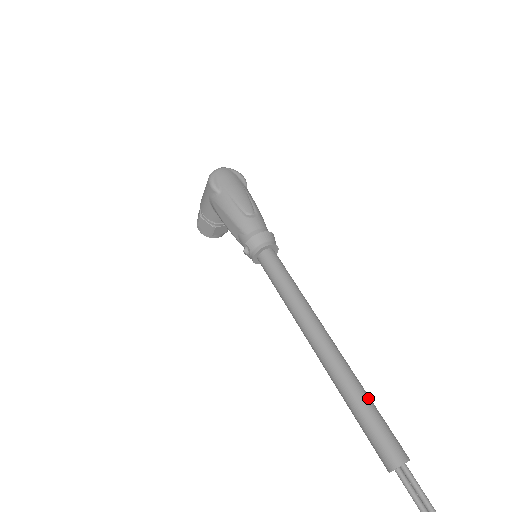
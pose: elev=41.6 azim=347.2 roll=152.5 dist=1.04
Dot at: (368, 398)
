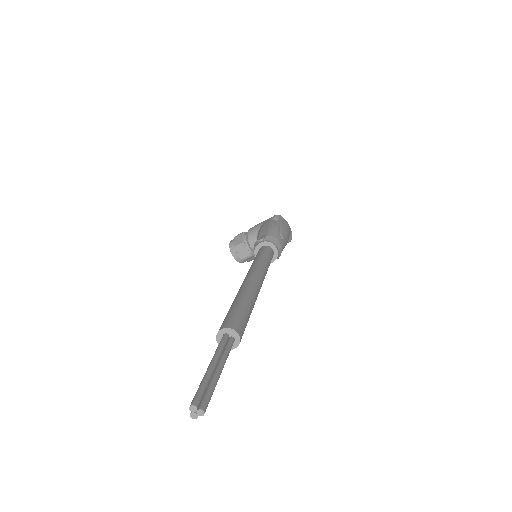
Dot at: occluded
